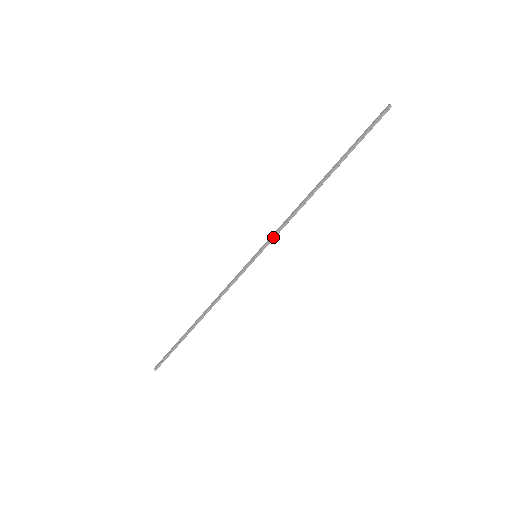
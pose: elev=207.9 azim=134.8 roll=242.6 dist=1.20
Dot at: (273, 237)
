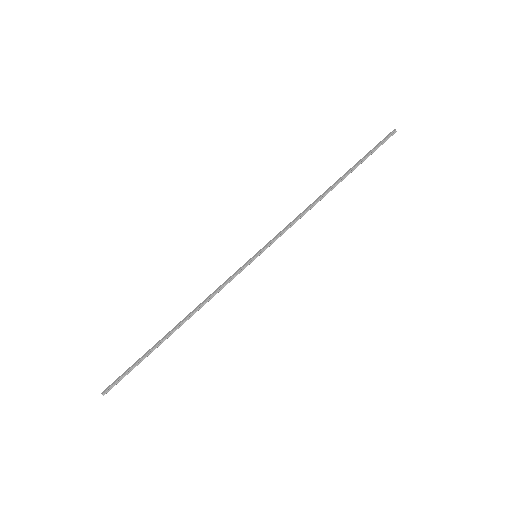
Dot at: (277, 237)
